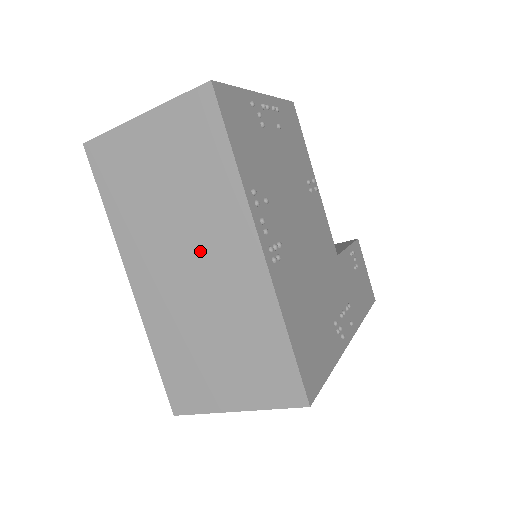
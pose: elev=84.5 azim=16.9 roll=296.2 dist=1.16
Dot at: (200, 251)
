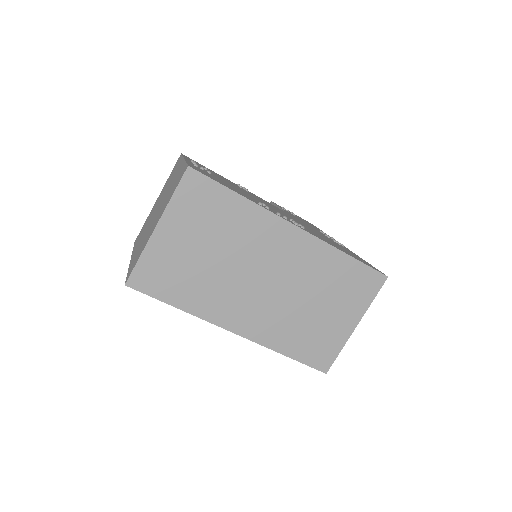
Dot at: (262, 265)
